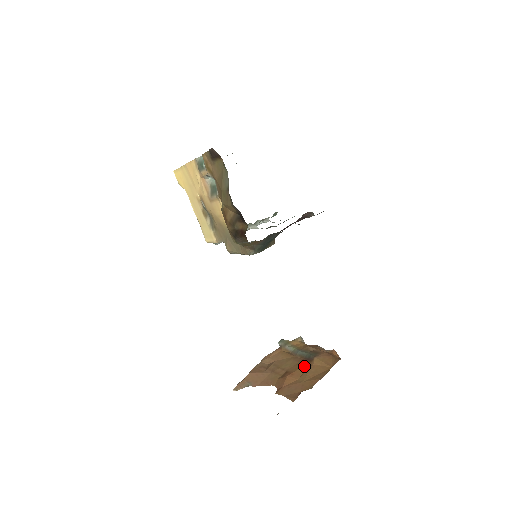
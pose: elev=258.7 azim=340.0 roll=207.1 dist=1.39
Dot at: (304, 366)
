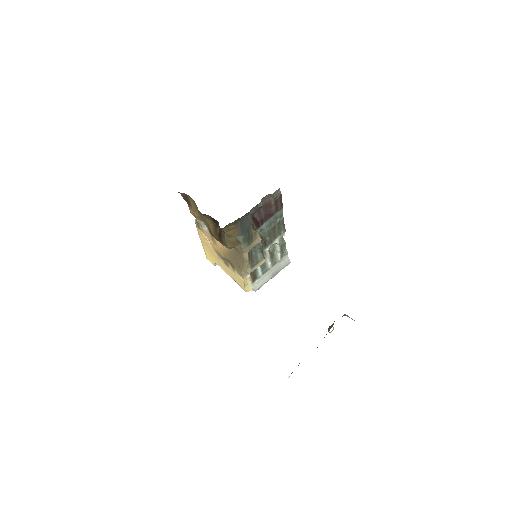
Dot at: occluded
